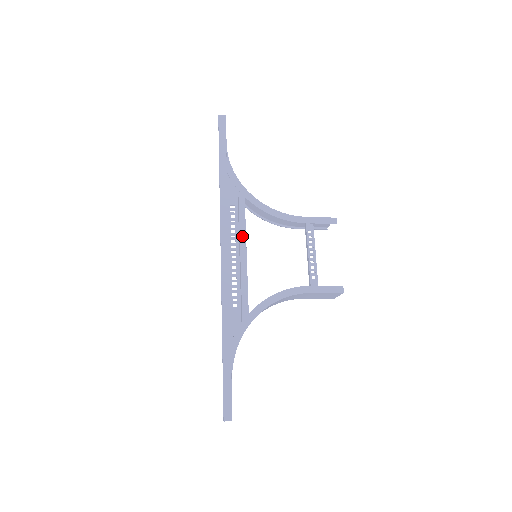
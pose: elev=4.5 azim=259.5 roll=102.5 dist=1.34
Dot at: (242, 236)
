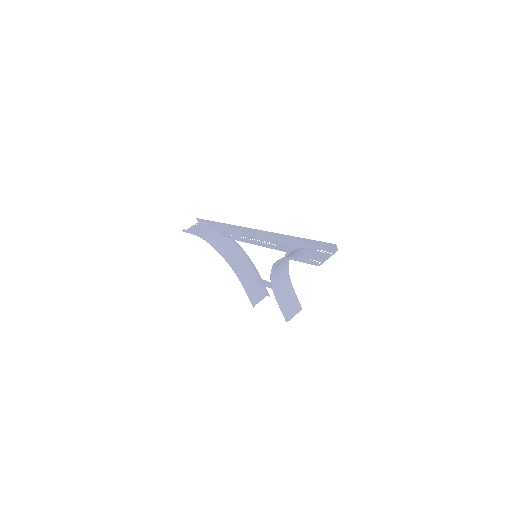
Dot at: occluded
